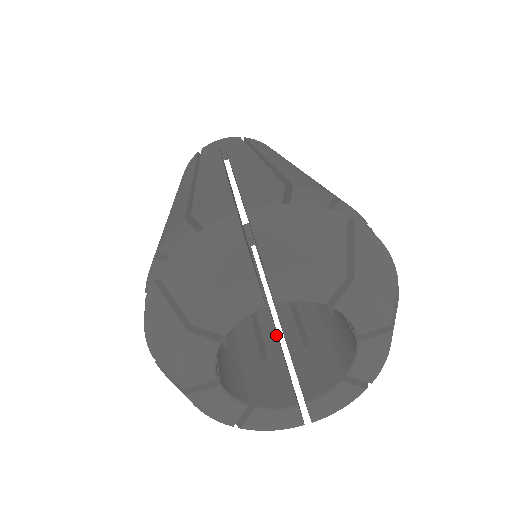
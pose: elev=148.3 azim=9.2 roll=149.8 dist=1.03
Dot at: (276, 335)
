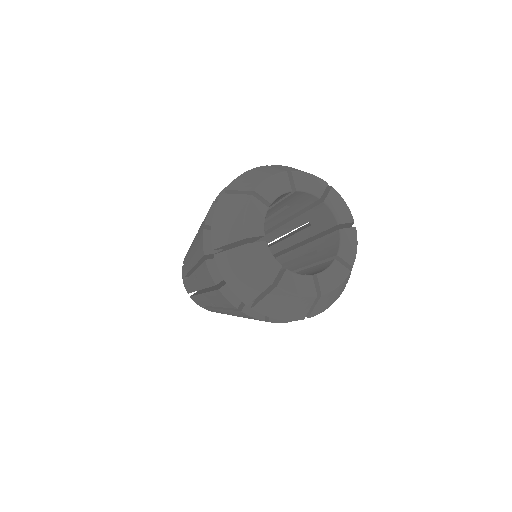
Dot at: occluded
